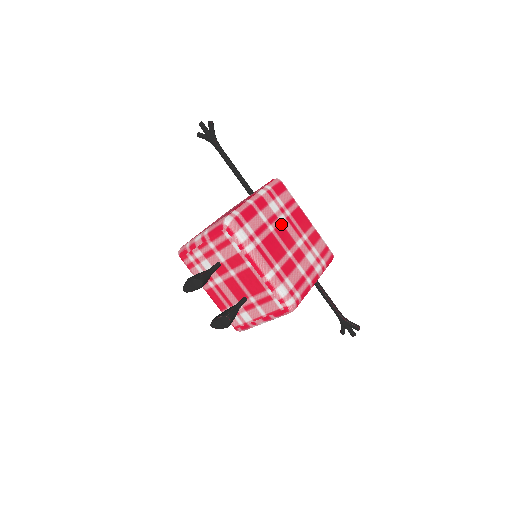
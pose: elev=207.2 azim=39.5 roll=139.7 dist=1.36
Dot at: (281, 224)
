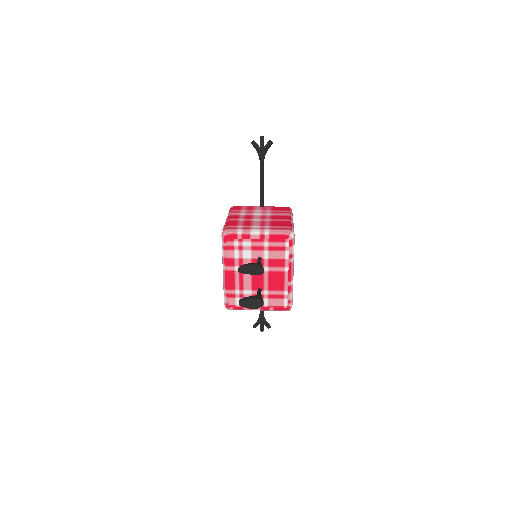
Dot at: occluded
